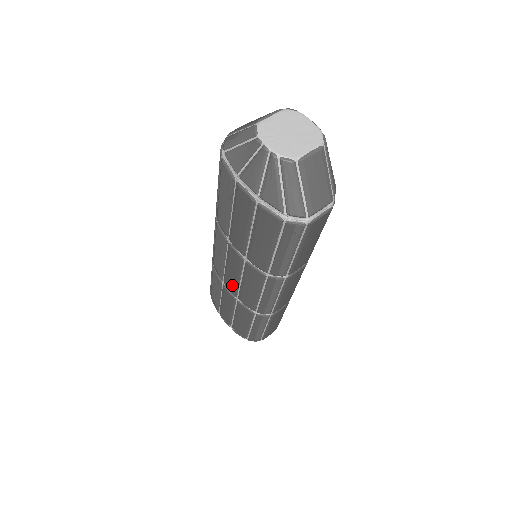
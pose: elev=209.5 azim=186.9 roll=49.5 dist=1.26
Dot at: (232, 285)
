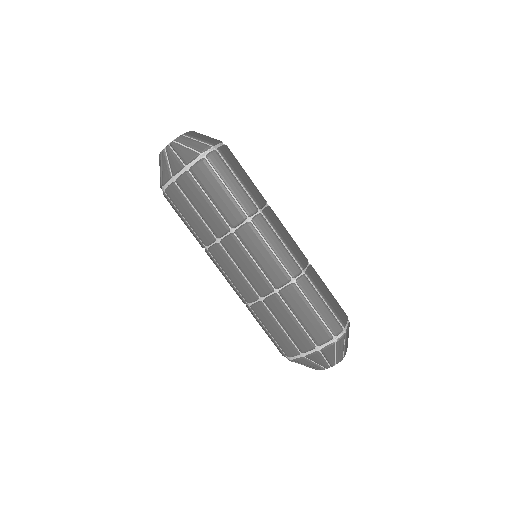
Dot at: (260, 281)
